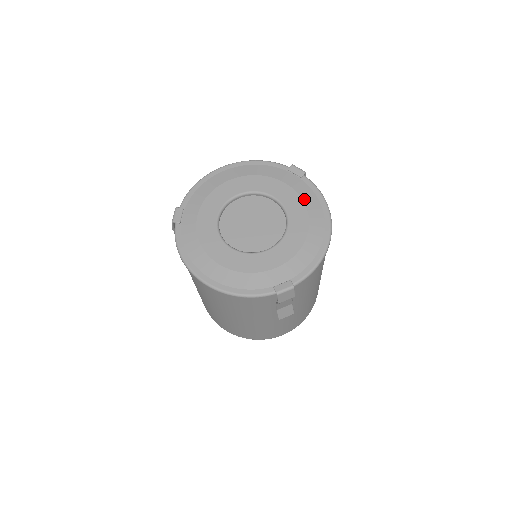
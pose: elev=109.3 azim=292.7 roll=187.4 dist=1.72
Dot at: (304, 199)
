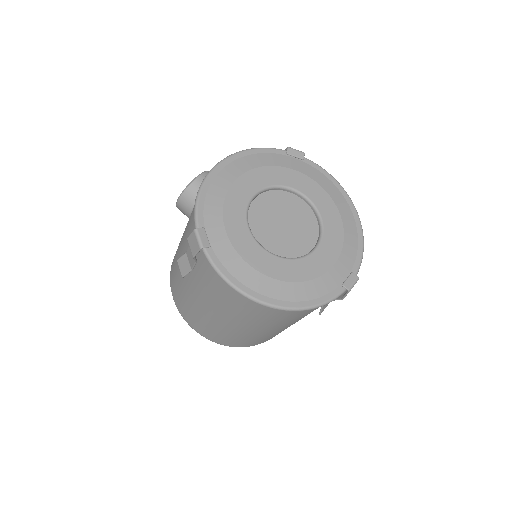
Dot at: (319, 183)
